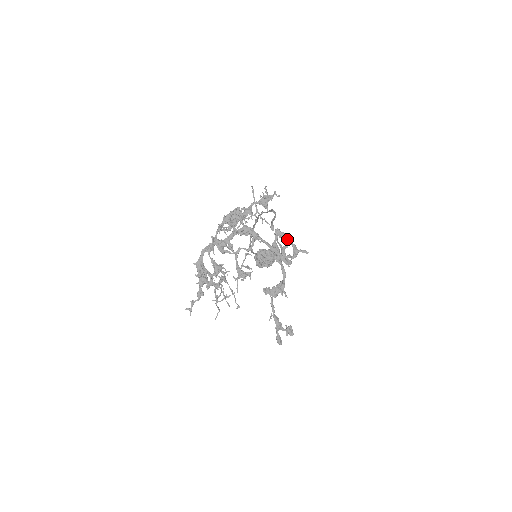
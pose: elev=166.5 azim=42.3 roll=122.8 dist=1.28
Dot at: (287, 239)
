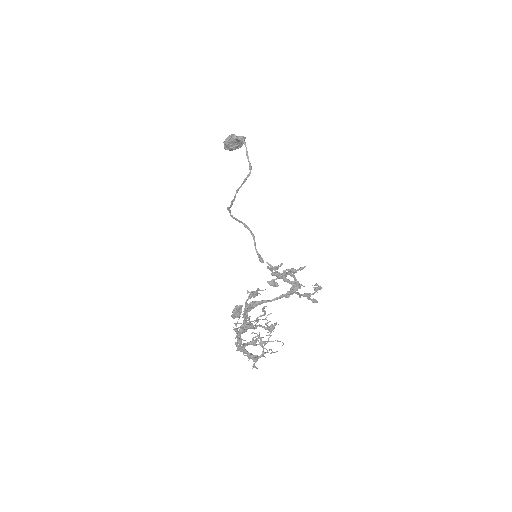
Dot at: occluded
